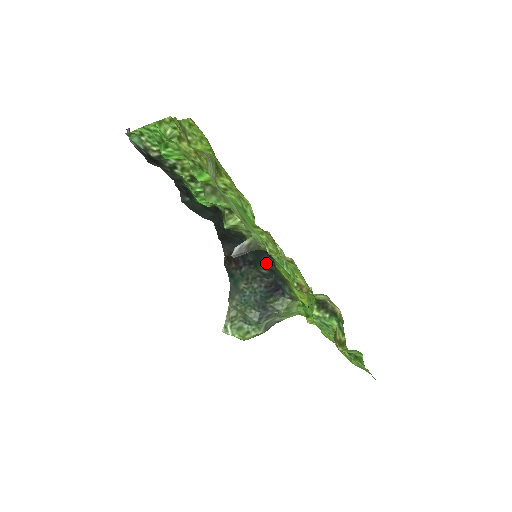
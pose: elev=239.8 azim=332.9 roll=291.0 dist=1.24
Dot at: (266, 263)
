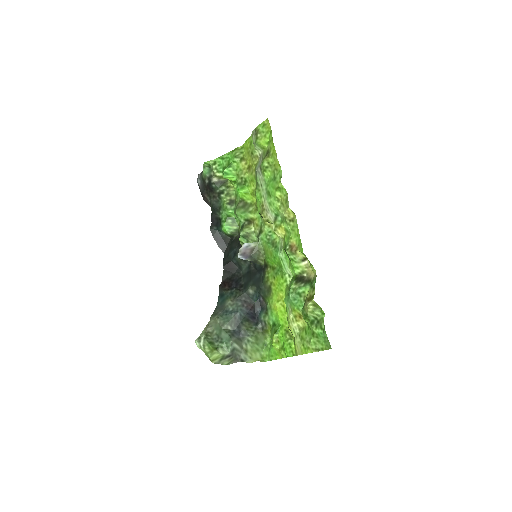
Dot at: (256, 281)
